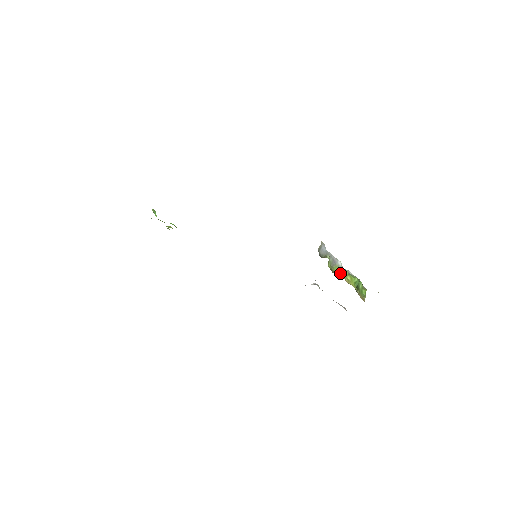
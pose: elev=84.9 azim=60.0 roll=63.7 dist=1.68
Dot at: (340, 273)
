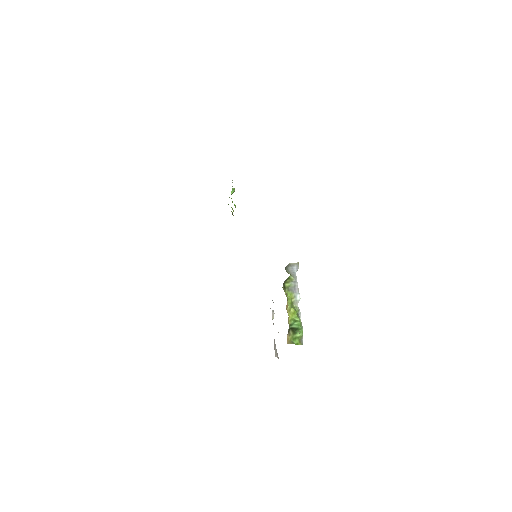
Dot at: (289, 299)
